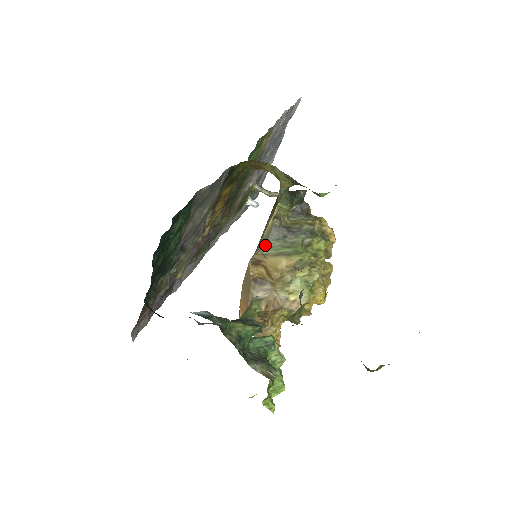
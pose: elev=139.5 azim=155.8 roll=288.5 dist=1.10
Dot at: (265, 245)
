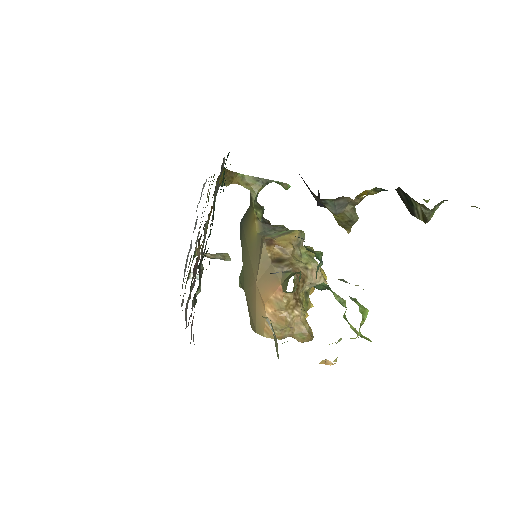
Dot at: (265, 234)
